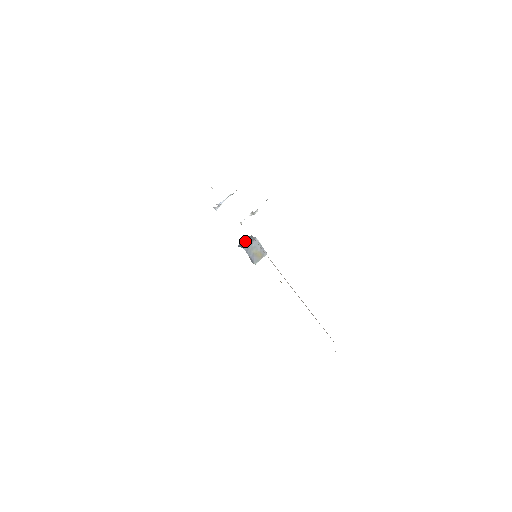
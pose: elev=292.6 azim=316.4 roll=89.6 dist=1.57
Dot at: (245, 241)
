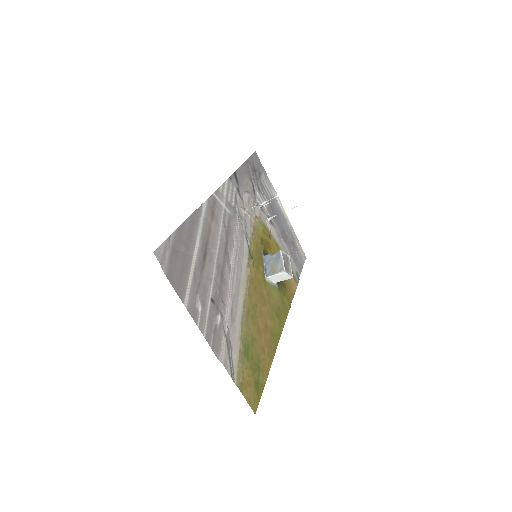
Dot at: occluded
